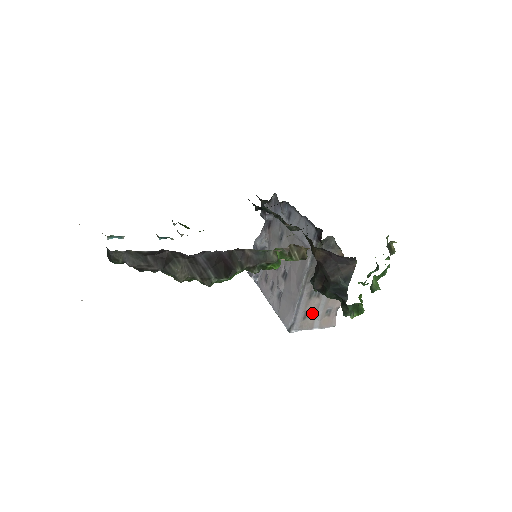
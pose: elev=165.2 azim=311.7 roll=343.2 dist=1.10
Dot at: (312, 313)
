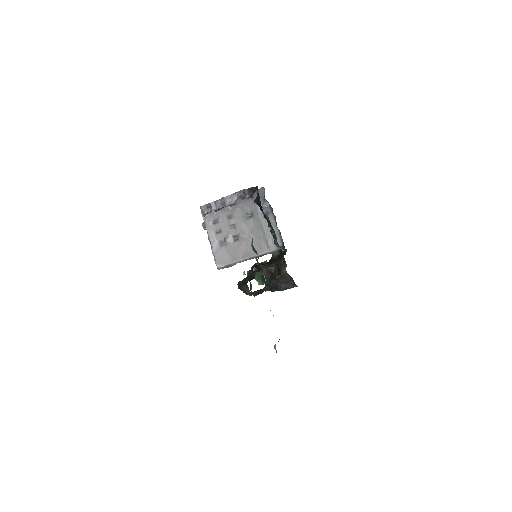
Dot at: occluded
